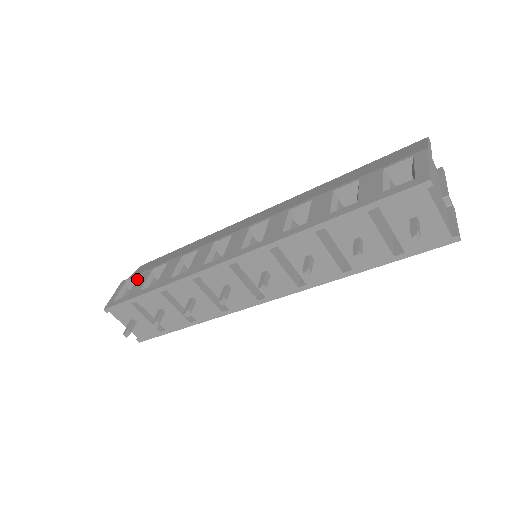
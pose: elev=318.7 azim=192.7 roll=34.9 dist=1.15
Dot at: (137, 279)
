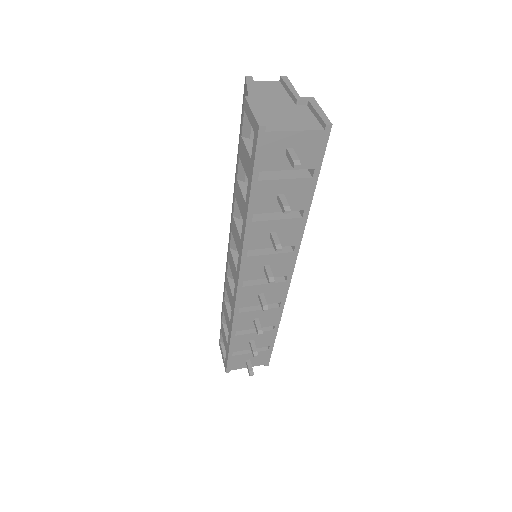
Dot at: (222, 336)
